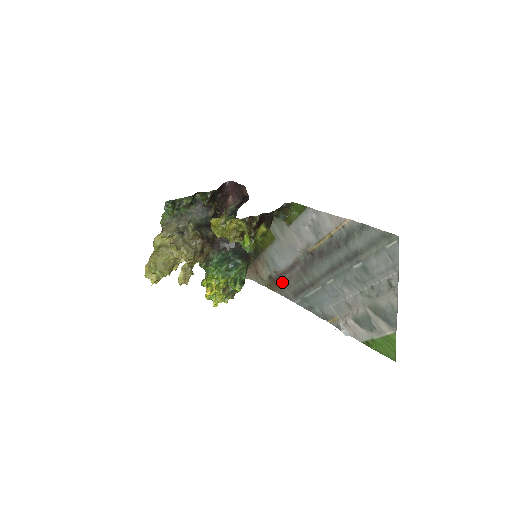
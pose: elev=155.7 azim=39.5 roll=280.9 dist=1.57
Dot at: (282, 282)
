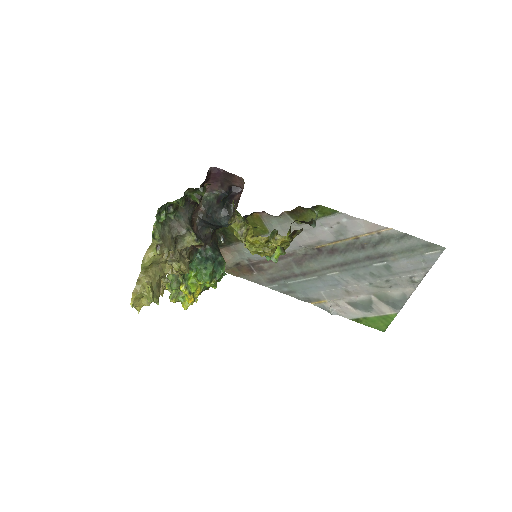
Dot at: (255, 269)
